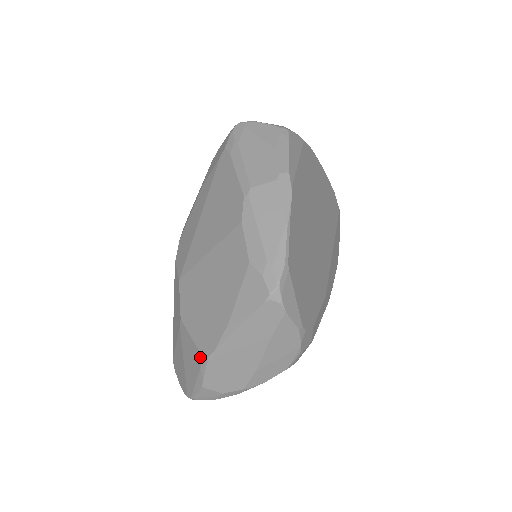
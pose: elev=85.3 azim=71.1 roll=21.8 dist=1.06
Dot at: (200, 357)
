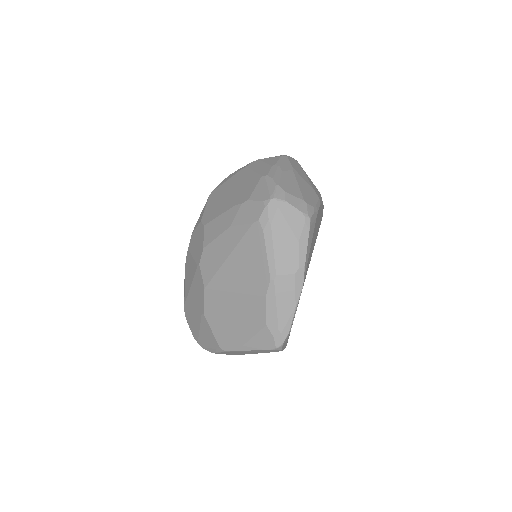
Dot at: (218, 346)
